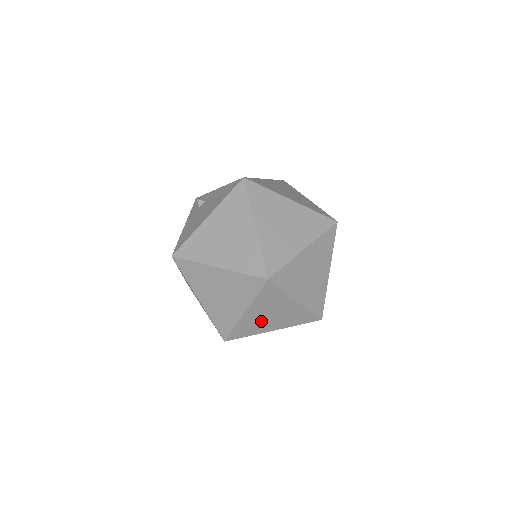
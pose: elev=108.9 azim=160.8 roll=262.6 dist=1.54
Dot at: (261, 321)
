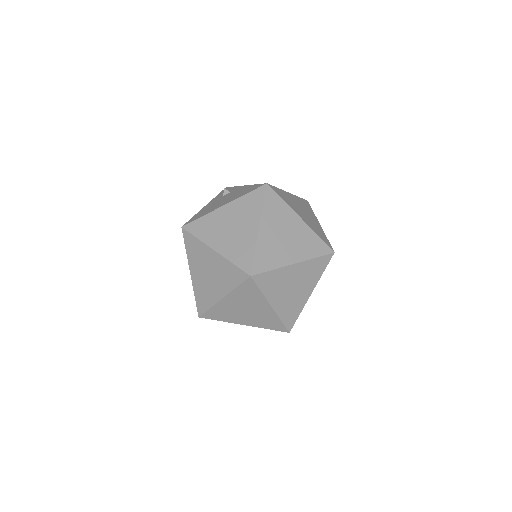
Dot at: (235, 312)
